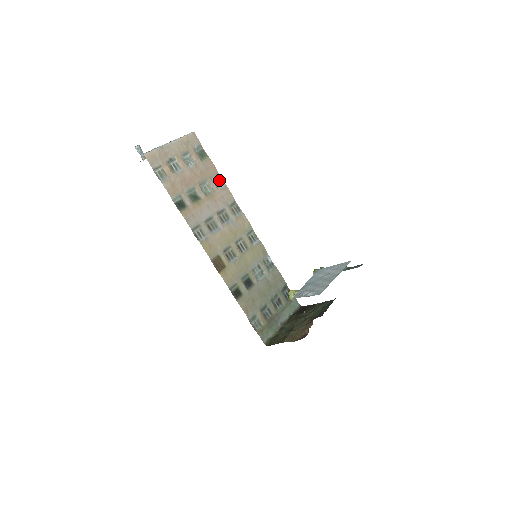
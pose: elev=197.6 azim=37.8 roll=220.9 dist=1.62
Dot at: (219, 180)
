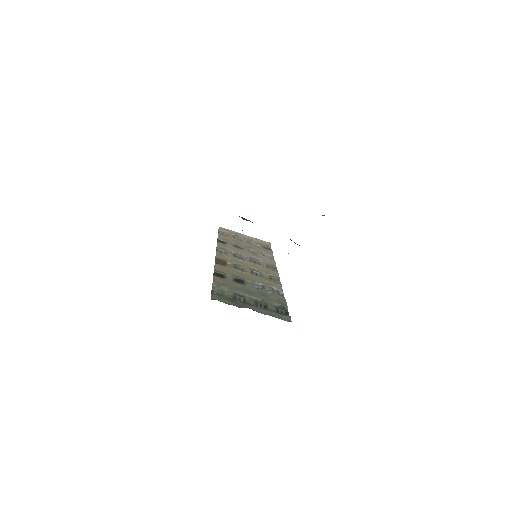
Dot at: (271, 257)
